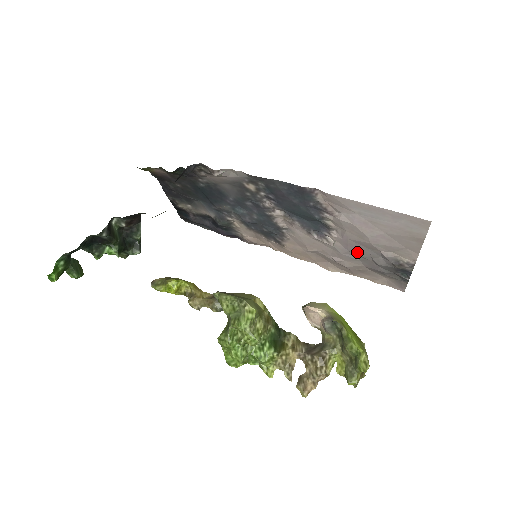
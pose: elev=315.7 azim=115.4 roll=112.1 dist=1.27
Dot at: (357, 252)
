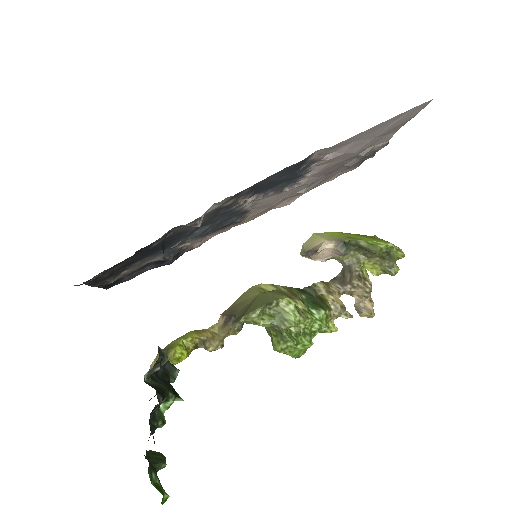
Dot at: (329, 171)
